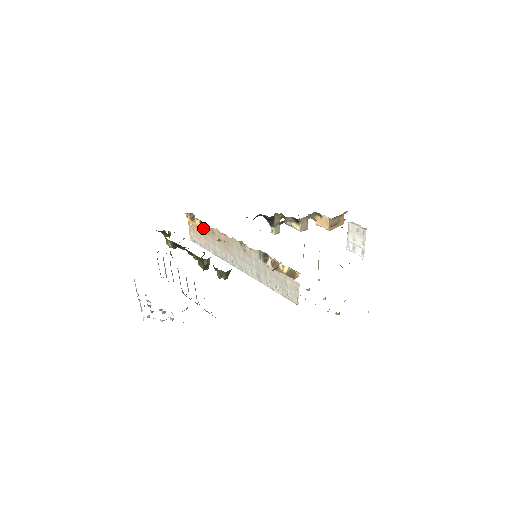
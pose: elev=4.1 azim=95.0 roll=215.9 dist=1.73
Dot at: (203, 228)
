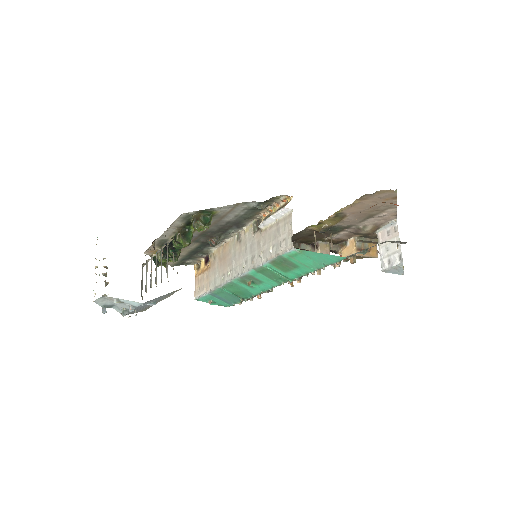
Dot at: (207, 266)
